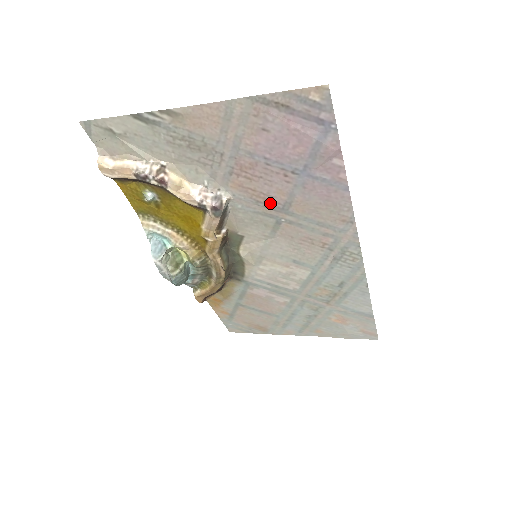
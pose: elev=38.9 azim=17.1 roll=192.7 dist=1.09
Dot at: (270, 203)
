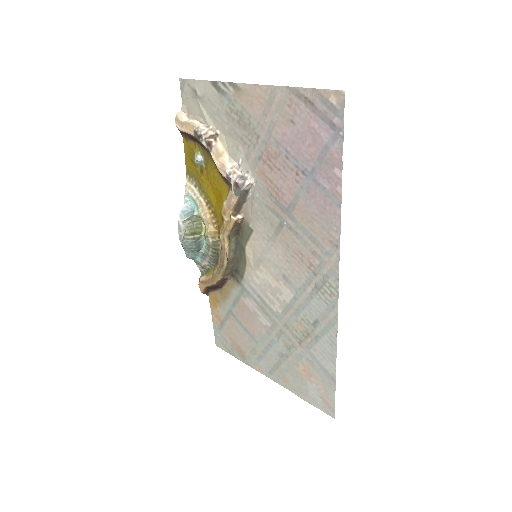
Dot at: (280, 200)
